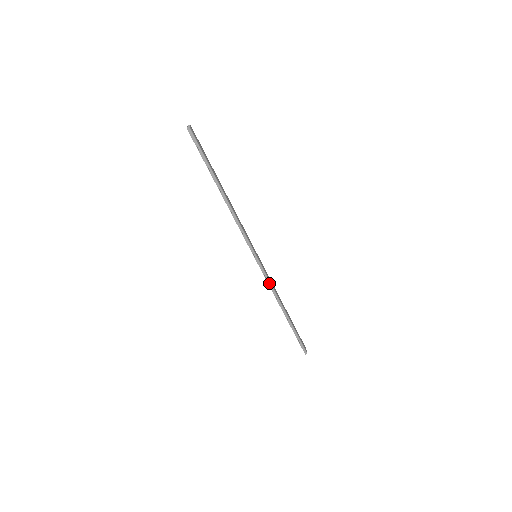
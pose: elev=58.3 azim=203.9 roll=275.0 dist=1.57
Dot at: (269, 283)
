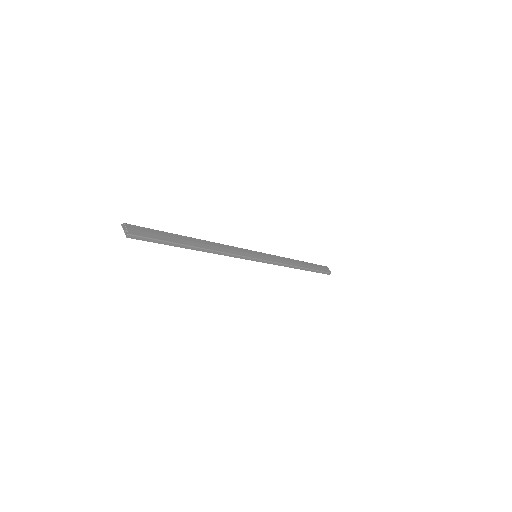
Dot at: (278, 264)
